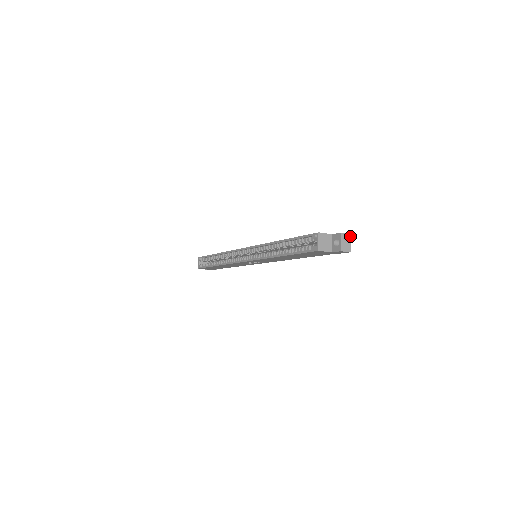
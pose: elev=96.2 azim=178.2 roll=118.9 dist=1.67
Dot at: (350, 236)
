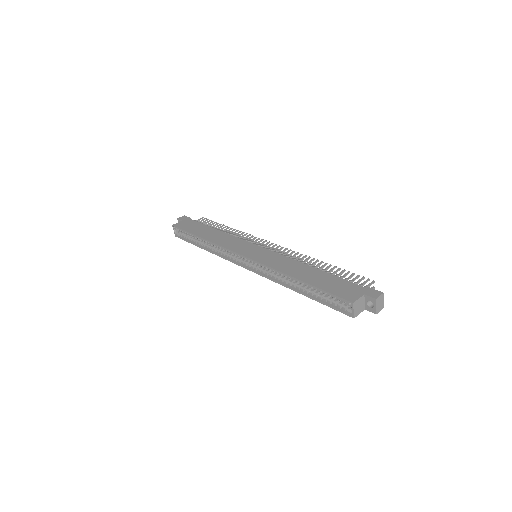
Dot at: (383, 295)
